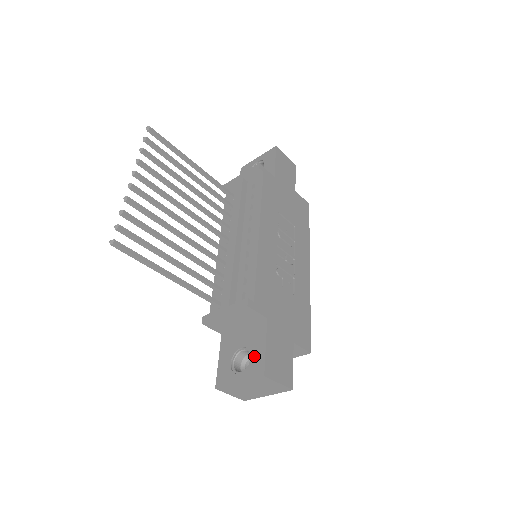
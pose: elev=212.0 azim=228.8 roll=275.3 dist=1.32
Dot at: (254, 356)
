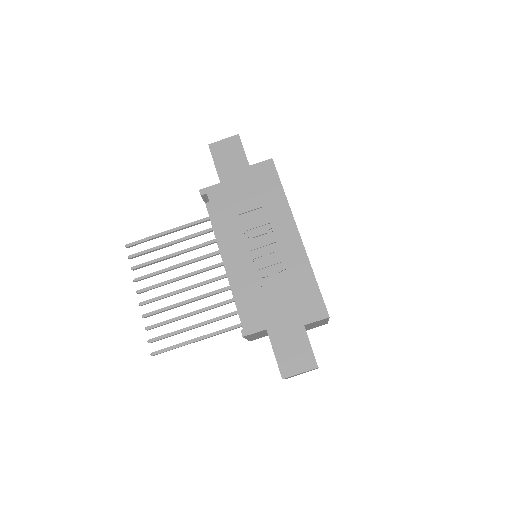
Dot at: occluded
